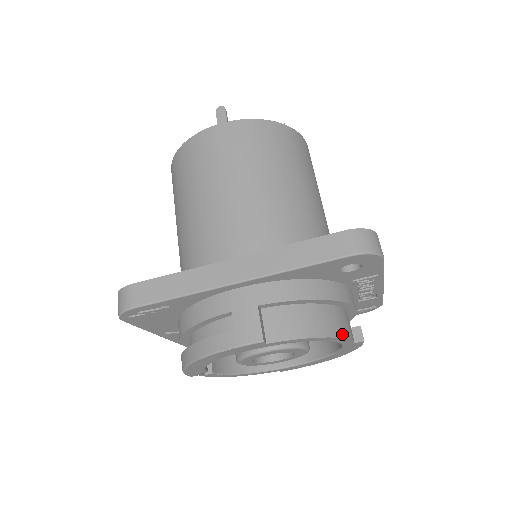
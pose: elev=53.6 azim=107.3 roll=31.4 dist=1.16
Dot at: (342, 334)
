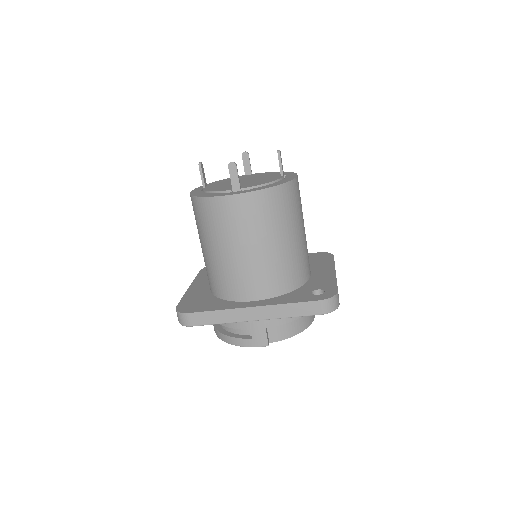
Dot at: (309, 323)
